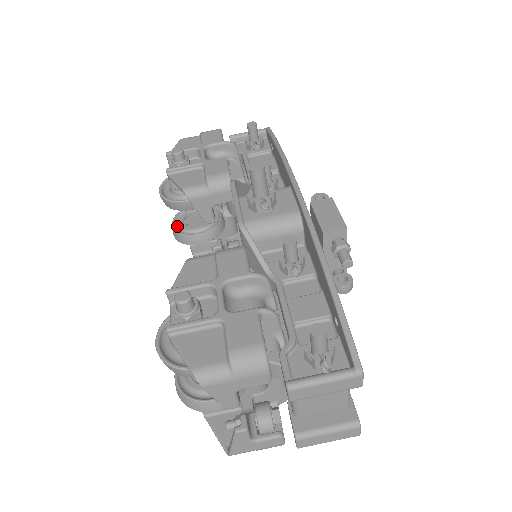
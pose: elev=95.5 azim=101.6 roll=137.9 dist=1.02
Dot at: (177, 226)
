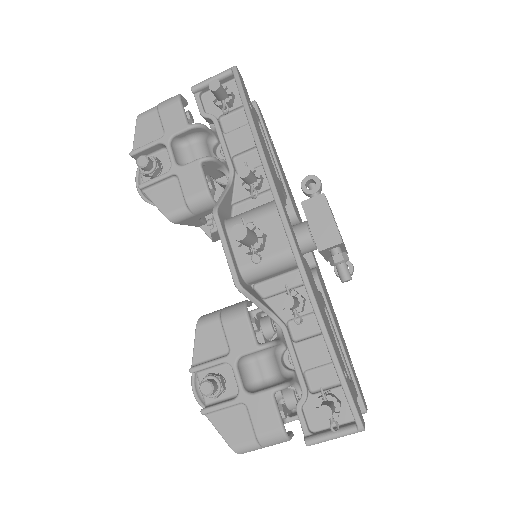
Dot at: occluded
